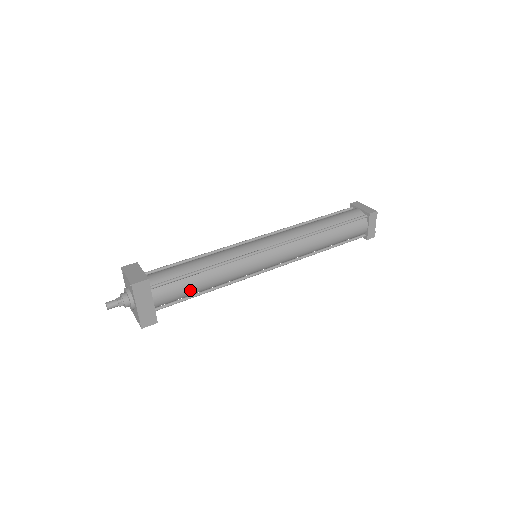
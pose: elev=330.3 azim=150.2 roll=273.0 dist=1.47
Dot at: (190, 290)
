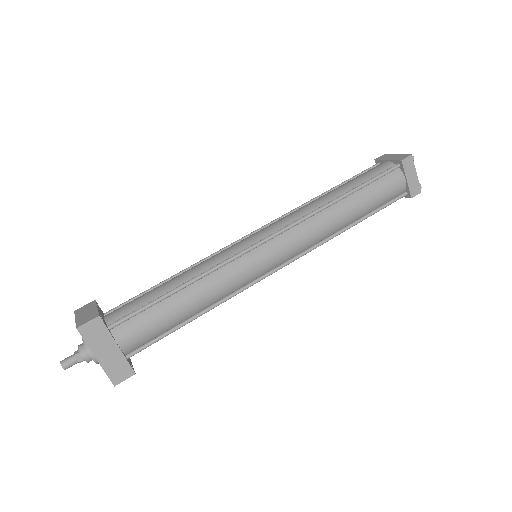
Dot at: (168, 320)
